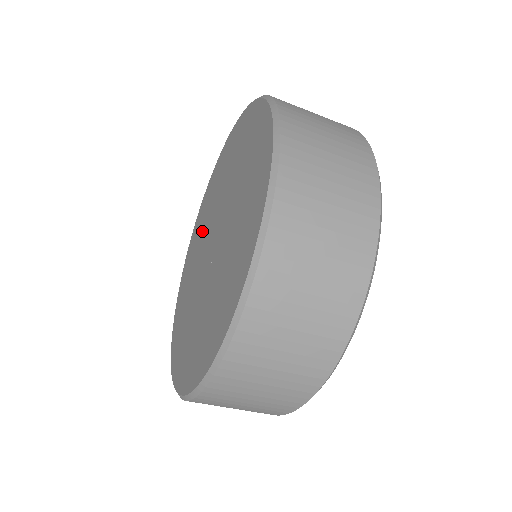
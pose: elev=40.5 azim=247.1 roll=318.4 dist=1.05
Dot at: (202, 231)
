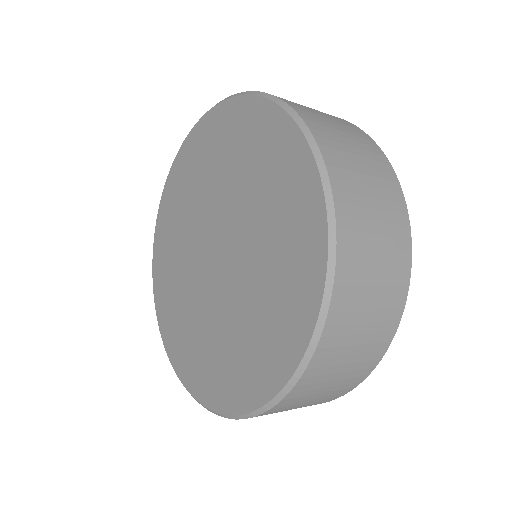
Dot at: (198, 190)
